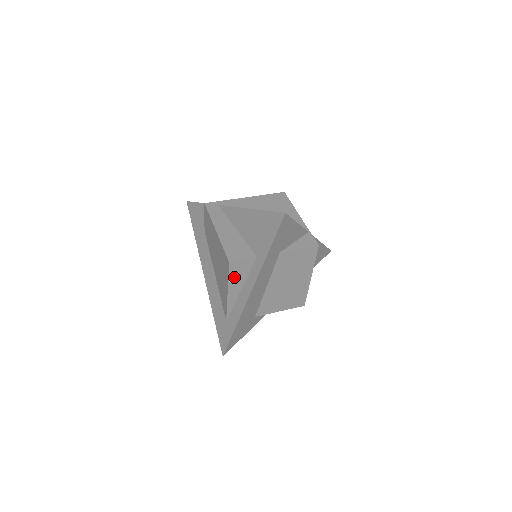
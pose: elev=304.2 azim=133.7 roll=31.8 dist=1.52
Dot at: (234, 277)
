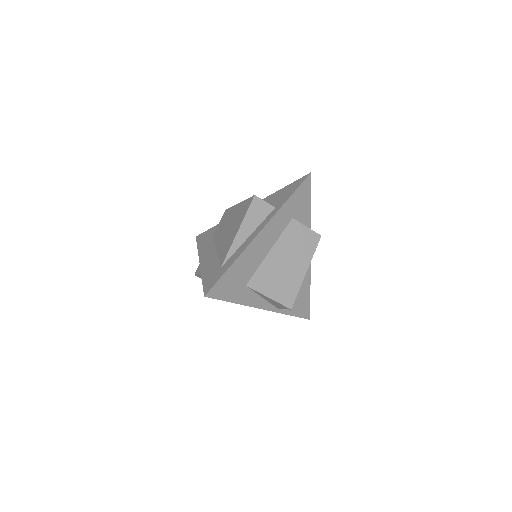
Dot at: (251, 215)
